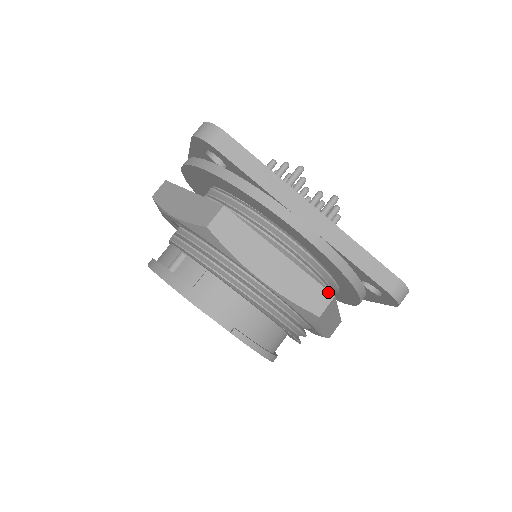
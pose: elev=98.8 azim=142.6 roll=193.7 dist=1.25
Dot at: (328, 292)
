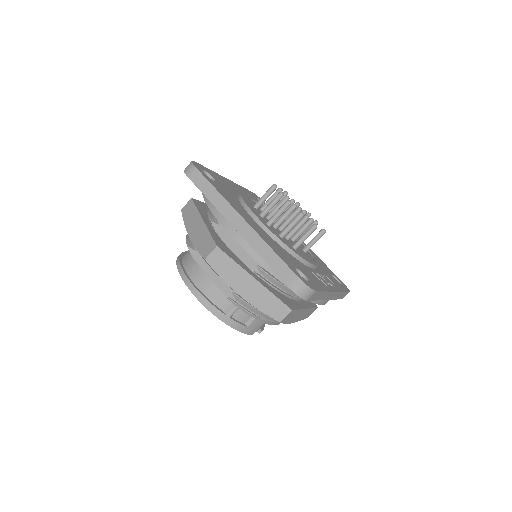
Dot at: (316, 308)
